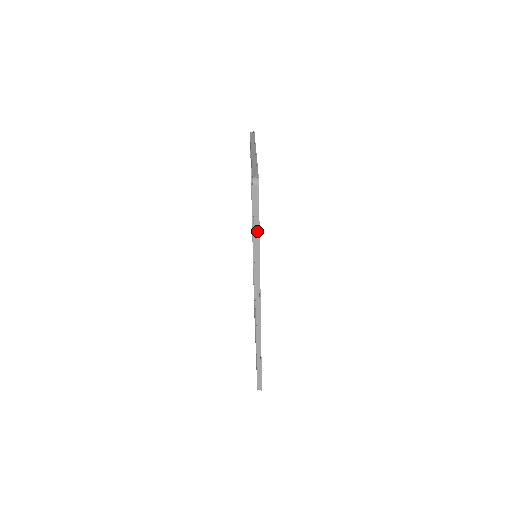
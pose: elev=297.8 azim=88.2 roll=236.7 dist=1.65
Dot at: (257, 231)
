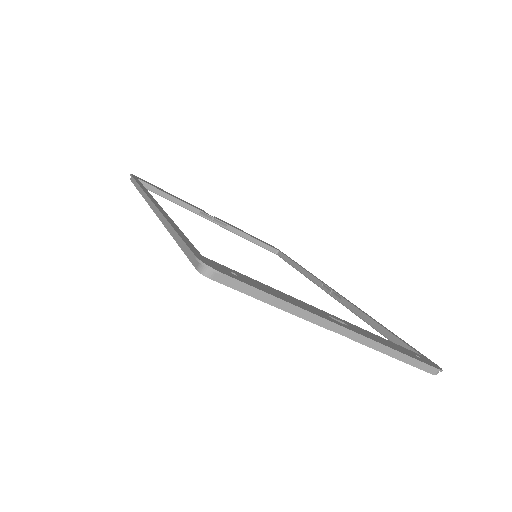
Dot at: (391, 336)
